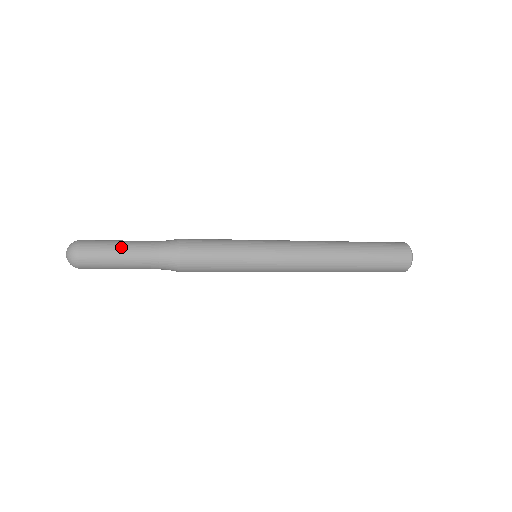
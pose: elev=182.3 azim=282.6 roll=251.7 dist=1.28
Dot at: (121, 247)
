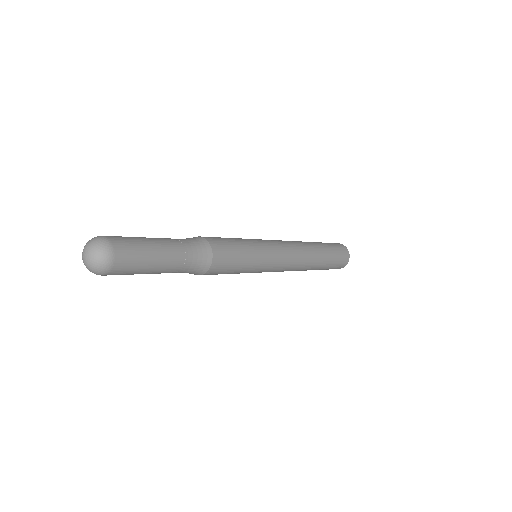
Dot at: (158, 250)
